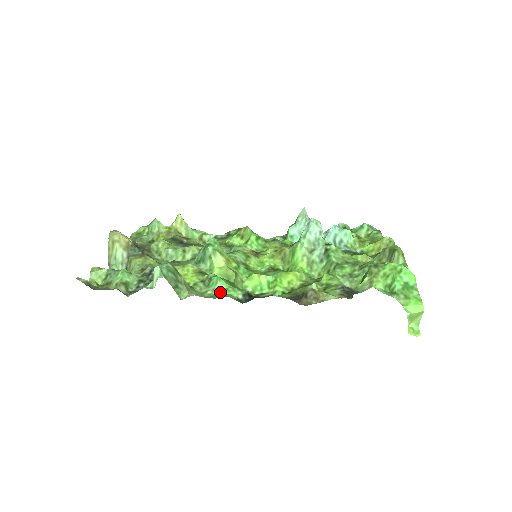
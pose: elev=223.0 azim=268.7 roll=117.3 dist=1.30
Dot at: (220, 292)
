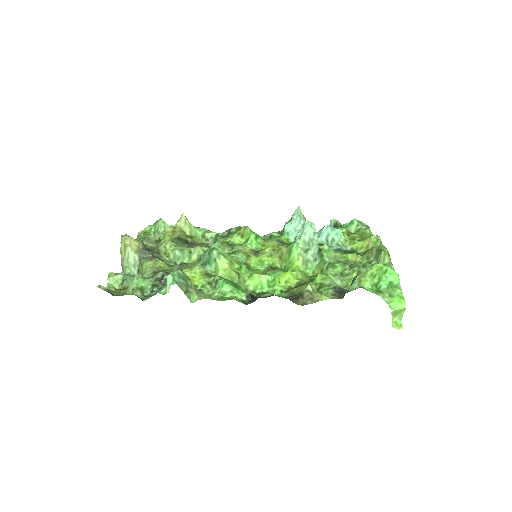
Dot at: (226, 294)
